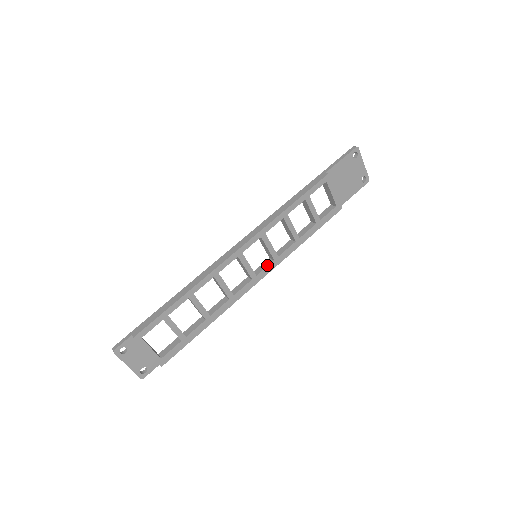
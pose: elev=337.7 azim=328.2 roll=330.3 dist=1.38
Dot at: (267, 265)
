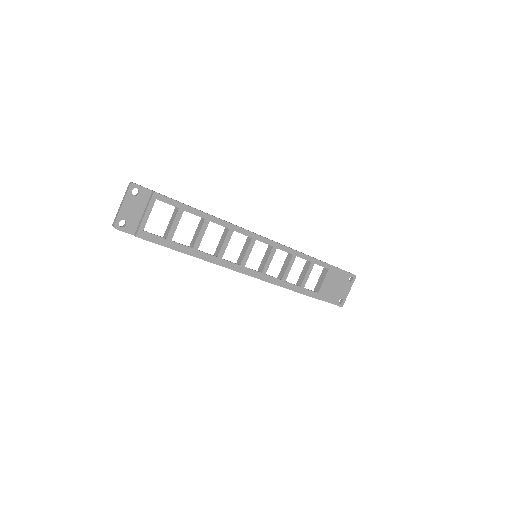
Dot at: (255, 270)
